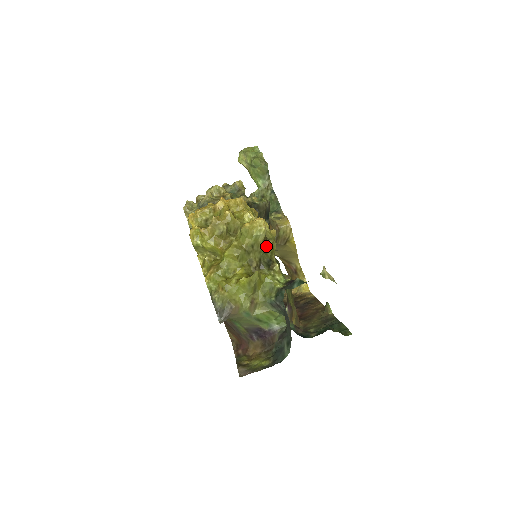
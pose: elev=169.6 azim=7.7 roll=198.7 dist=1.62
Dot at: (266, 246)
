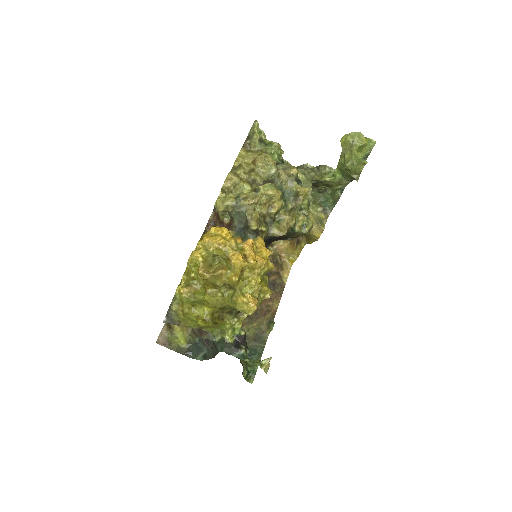
Dot at: occluded
